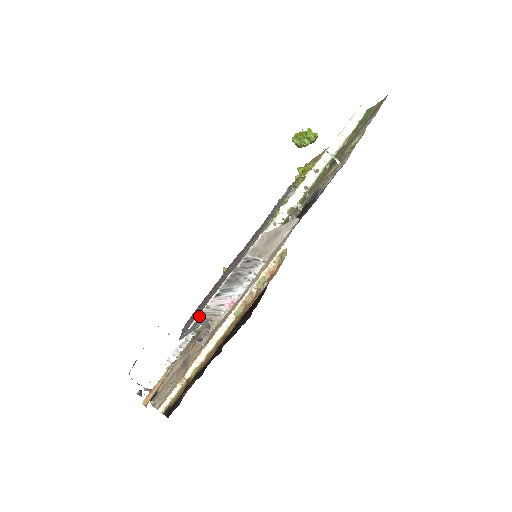
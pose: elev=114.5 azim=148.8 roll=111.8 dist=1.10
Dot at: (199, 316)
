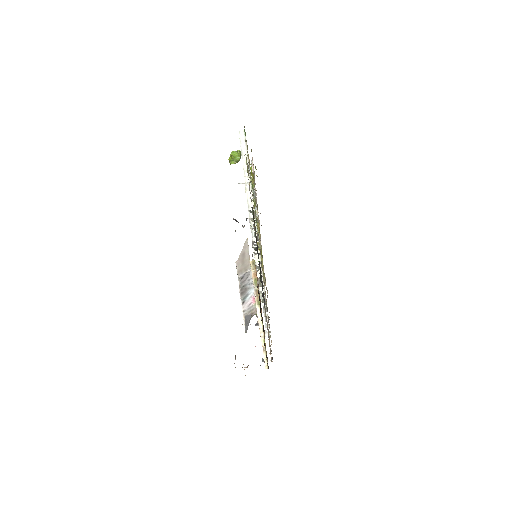
Dot at: (244, 318)
